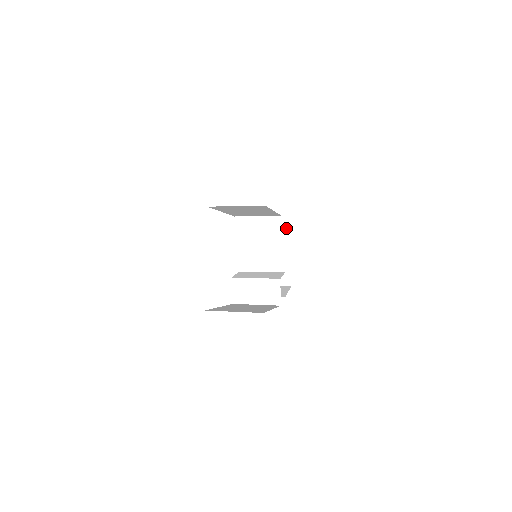
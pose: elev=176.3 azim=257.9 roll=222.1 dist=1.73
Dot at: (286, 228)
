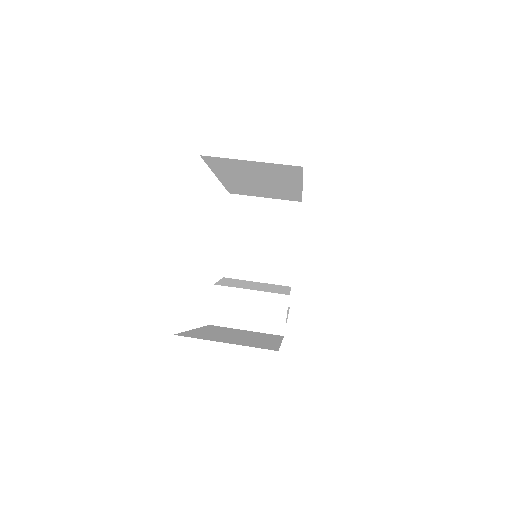
Dot at: (293, 225)
